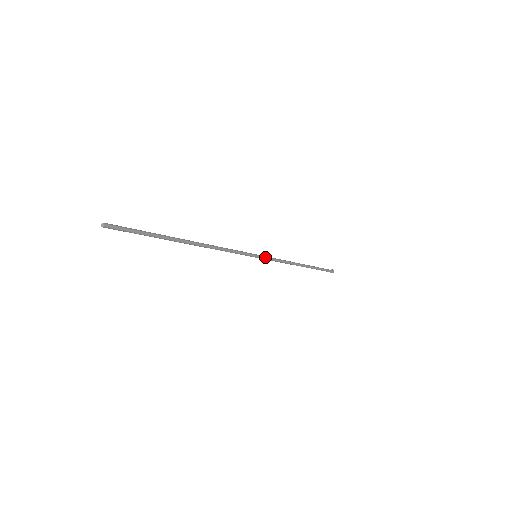
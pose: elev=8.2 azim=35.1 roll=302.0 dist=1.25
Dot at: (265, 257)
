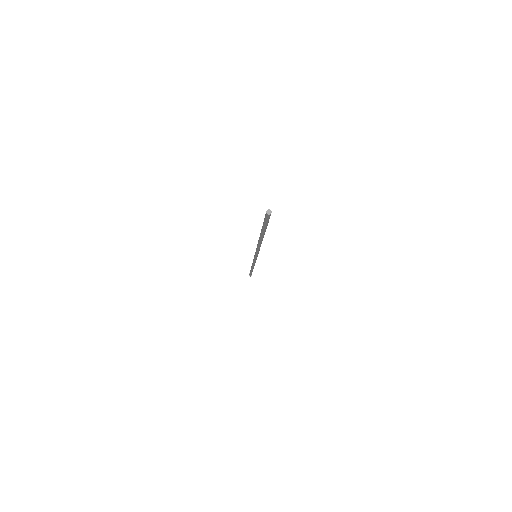
Dot at: occluded
